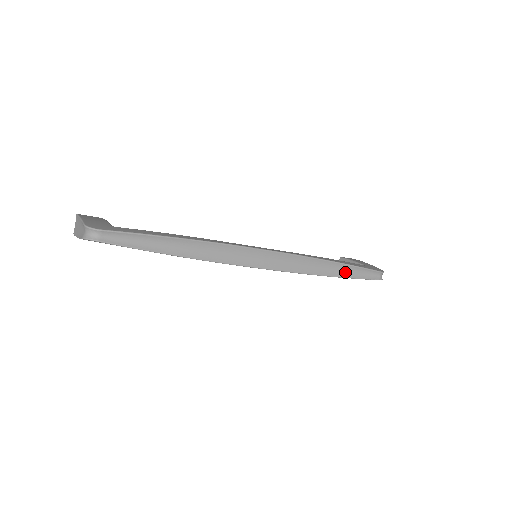
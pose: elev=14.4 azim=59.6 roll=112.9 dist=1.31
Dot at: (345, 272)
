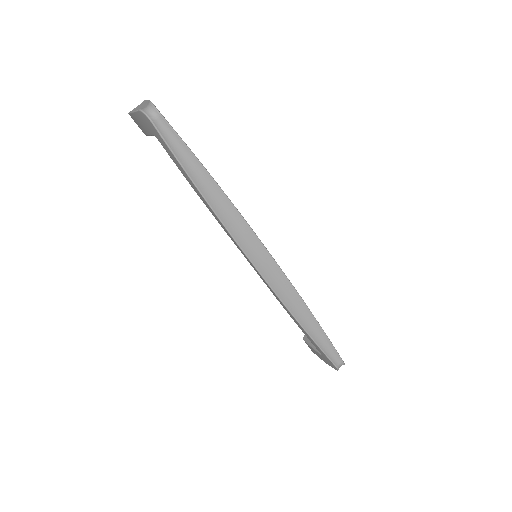
Dot at: (315, 334)
